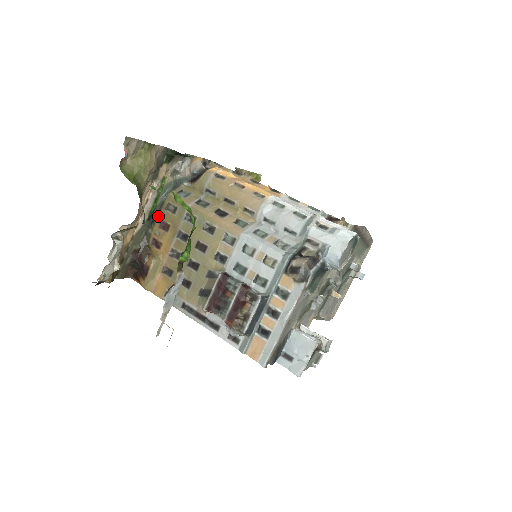
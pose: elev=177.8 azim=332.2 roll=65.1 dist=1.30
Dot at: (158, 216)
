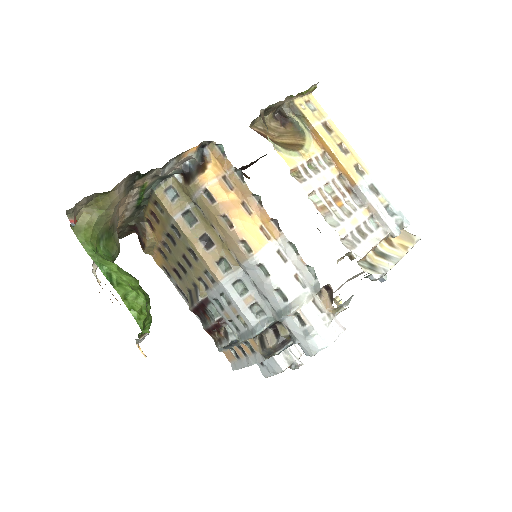
Dot at: (148, 203)
